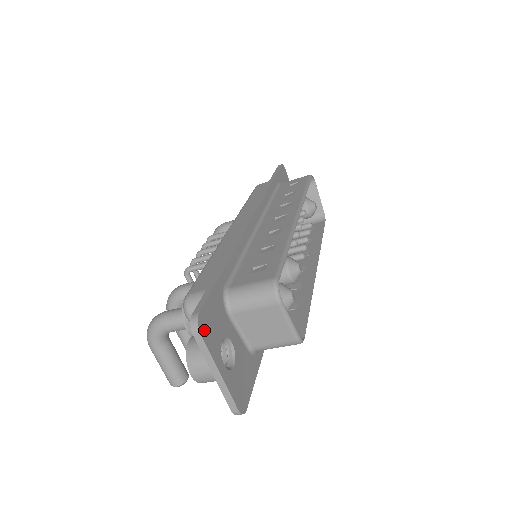
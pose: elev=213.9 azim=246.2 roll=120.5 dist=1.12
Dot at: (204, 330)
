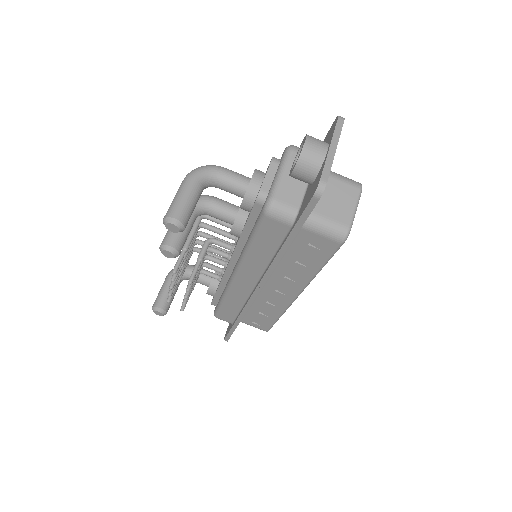
Dot at: occluded
